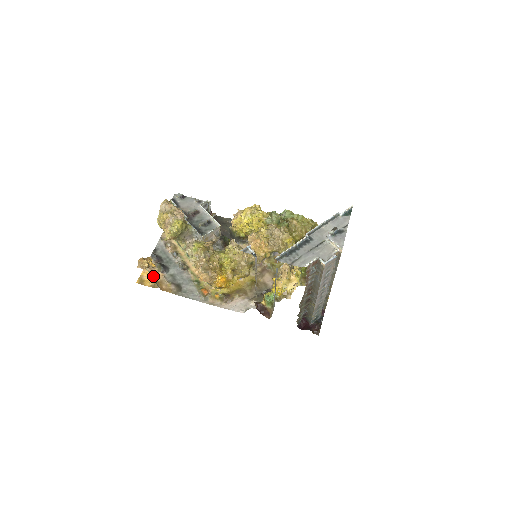
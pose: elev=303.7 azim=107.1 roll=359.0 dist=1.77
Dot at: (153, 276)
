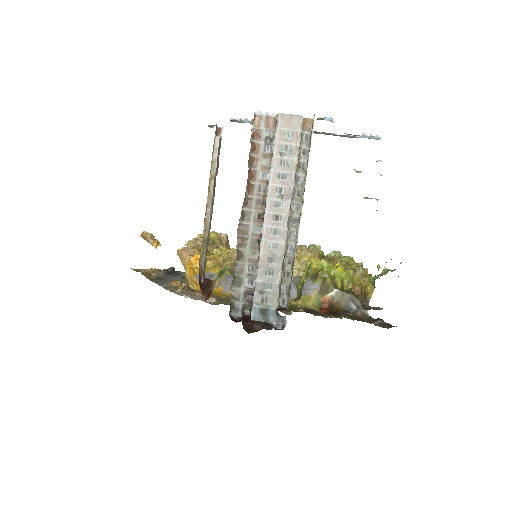
Dot at: (150, 270)
